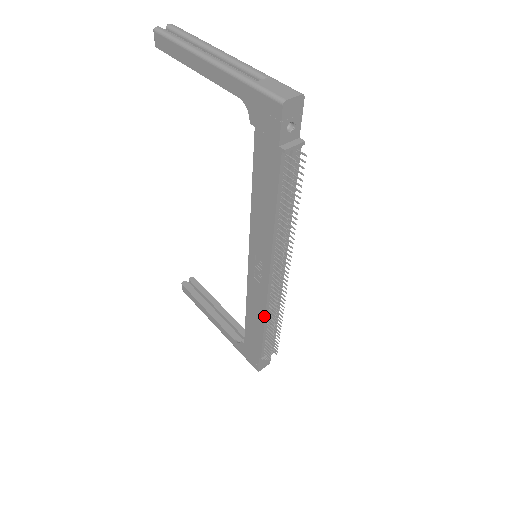
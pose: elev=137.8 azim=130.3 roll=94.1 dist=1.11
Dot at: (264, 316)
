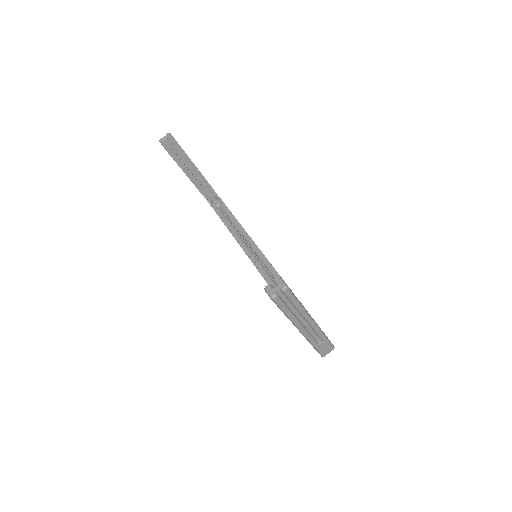
Dot at: occluded
